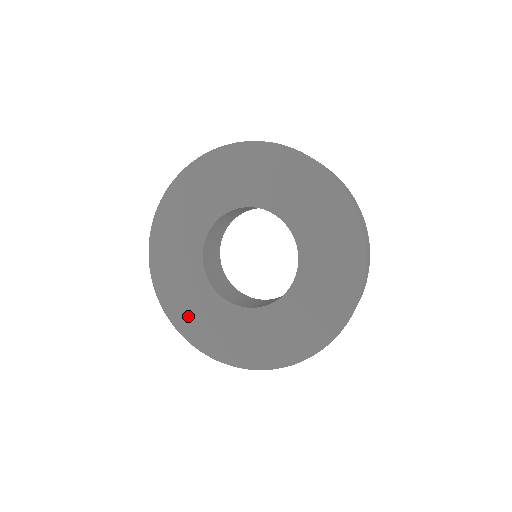
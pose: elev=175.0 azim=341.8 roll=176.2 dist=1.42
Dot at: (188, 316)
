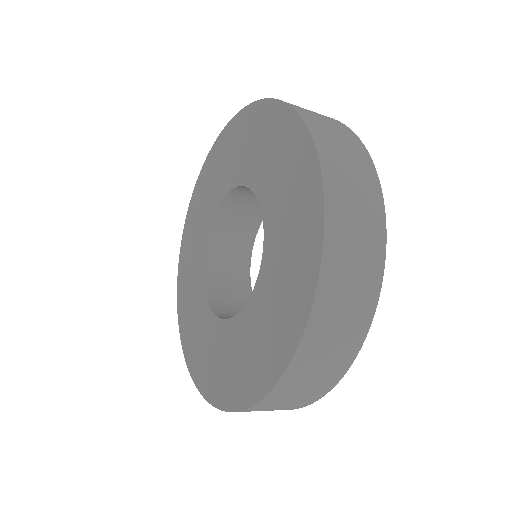
Dot at: (187, 256)
